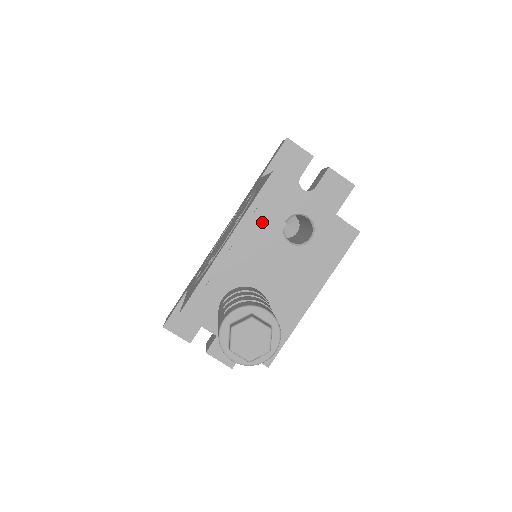
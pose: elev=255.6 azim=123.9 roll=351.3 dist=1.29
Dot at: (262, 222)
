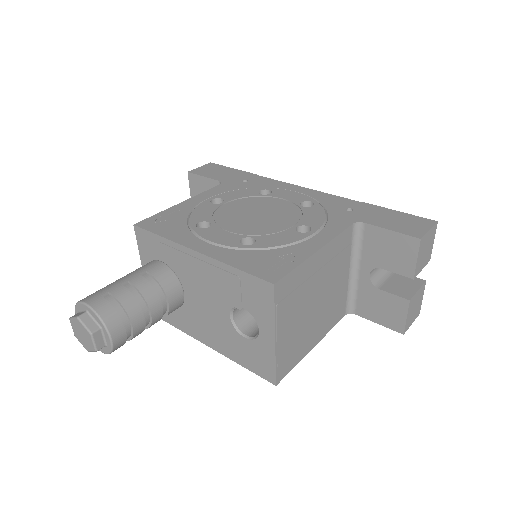
Dot at: (229, 284)
